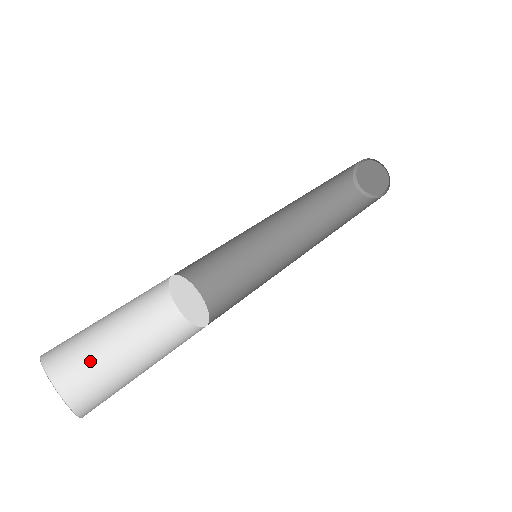
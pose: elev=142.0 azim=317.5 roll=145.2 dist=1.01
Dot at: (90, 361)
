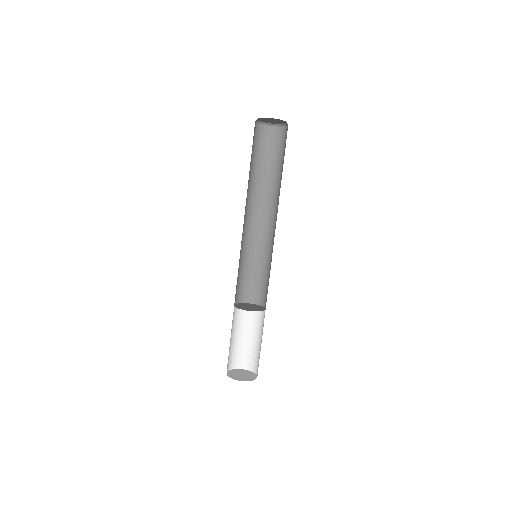
Dot at: (229, 354)
